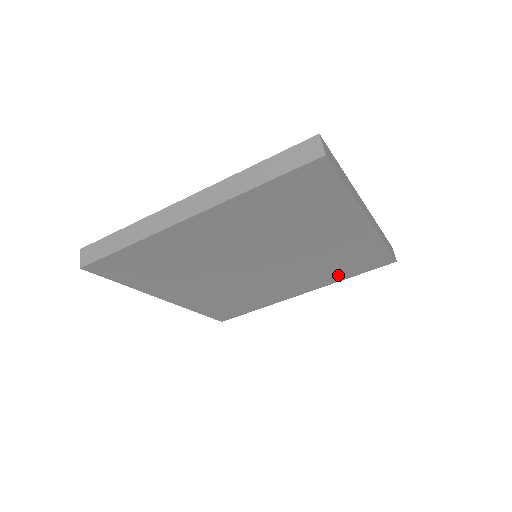
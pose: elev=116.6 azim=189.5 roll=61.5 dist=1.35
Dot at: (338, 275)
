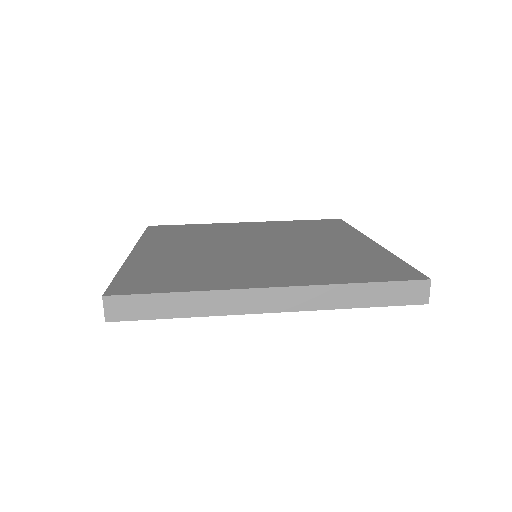
Dot at: occluded
